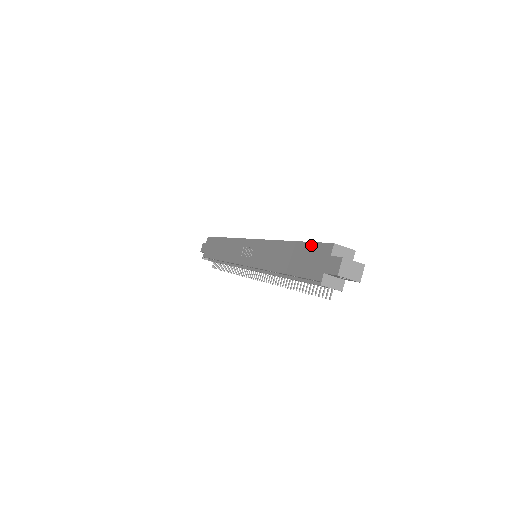
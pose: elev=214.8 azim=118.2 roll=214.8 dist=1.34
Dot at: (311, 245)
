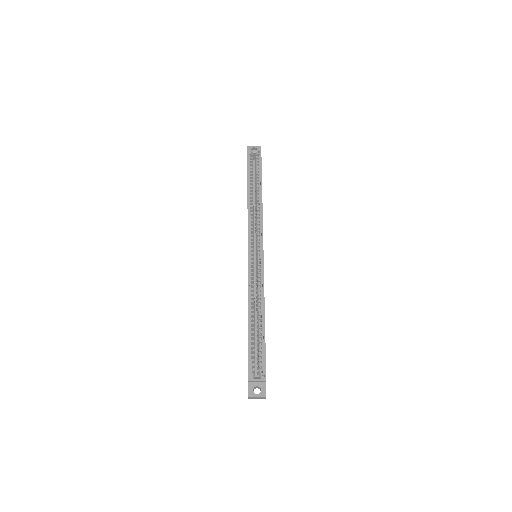
Dot at: (248, 353)
